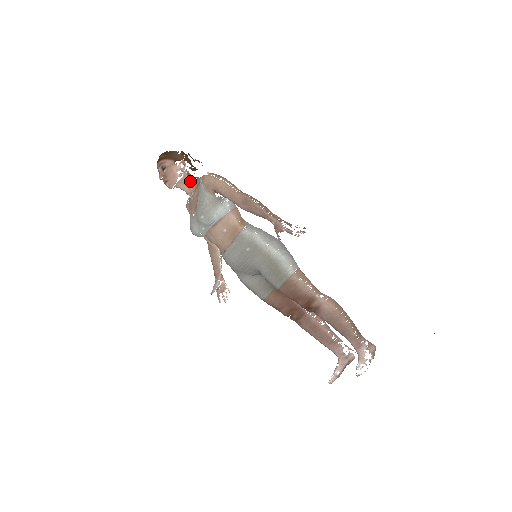
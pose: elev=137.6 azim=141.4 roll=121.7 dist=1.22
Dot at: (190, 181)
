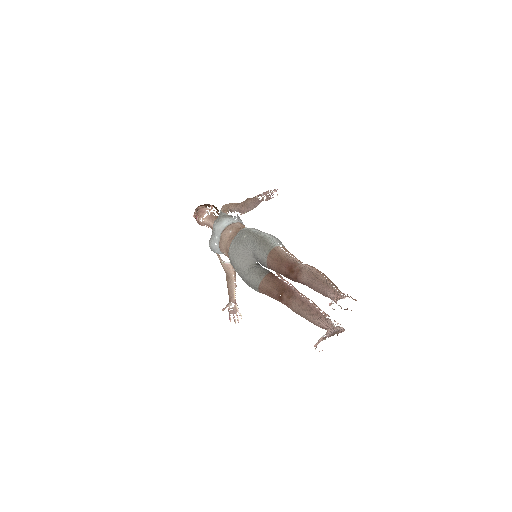
Dot at: (214, 217)
